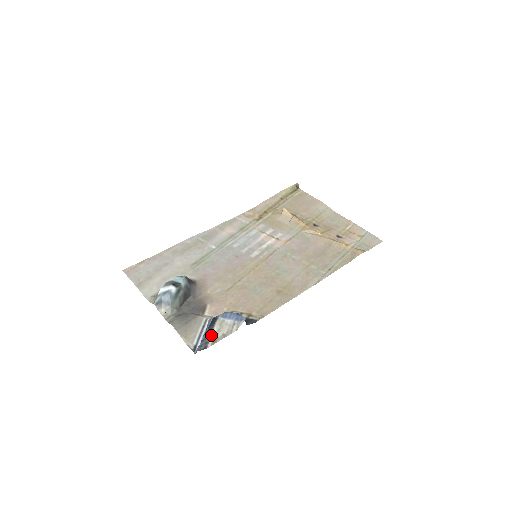
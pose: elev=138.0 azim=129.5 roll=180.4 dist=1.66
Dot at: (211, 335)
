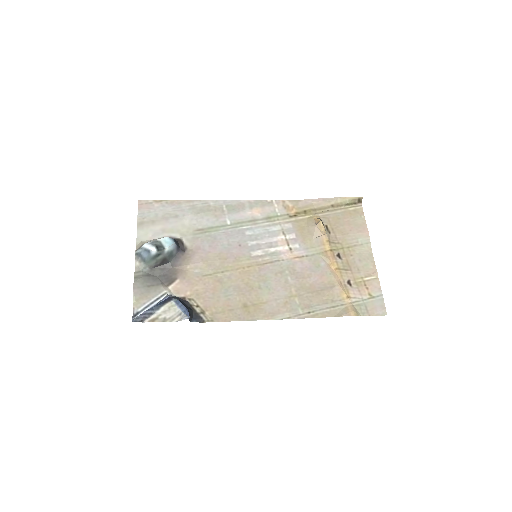
Dot at: (155, 312)
